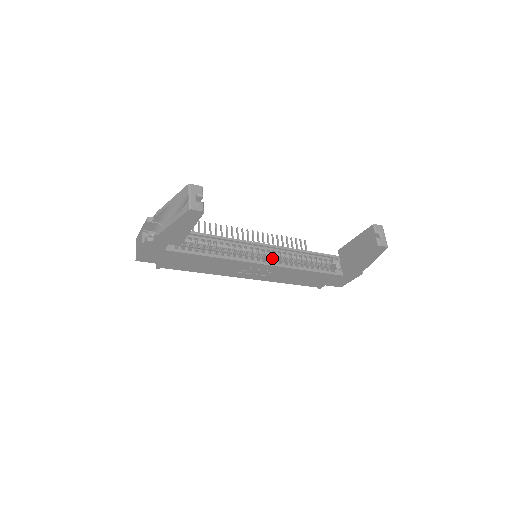
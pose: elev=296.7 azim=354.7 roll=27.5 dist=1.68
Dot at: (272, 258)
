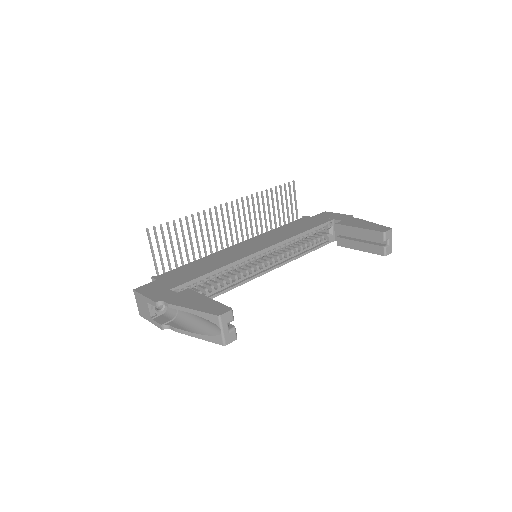
Dot at: occluded
